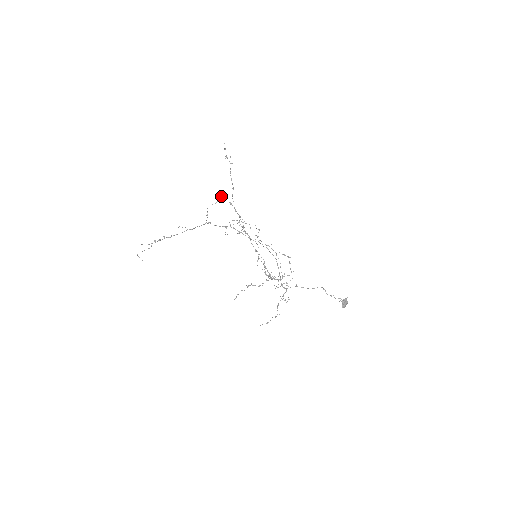
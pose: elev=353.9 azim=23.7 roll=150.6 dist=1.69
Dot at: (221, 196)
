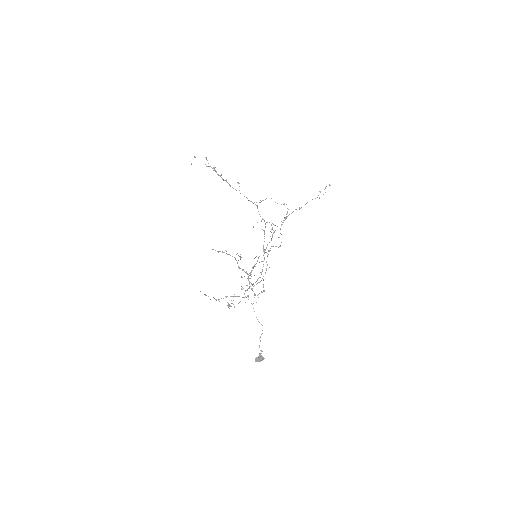
Dot at: occluded
